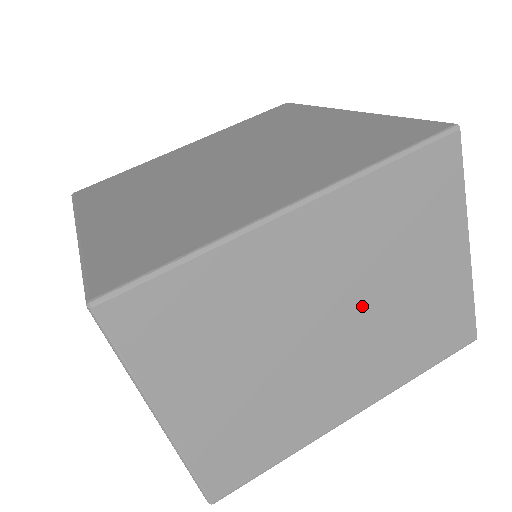
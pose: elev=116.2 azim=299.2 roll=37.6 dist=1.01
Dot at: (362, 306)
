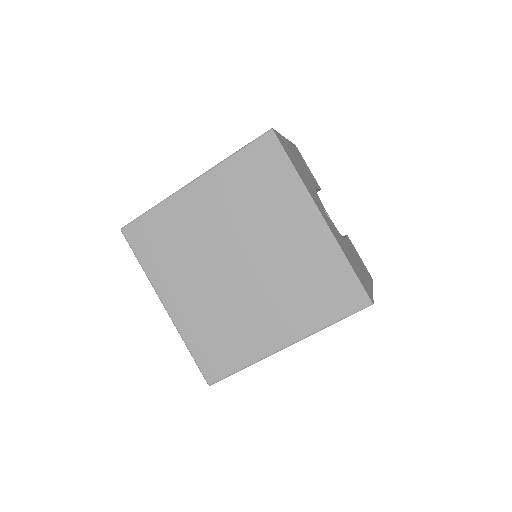
Dot at: occluded
